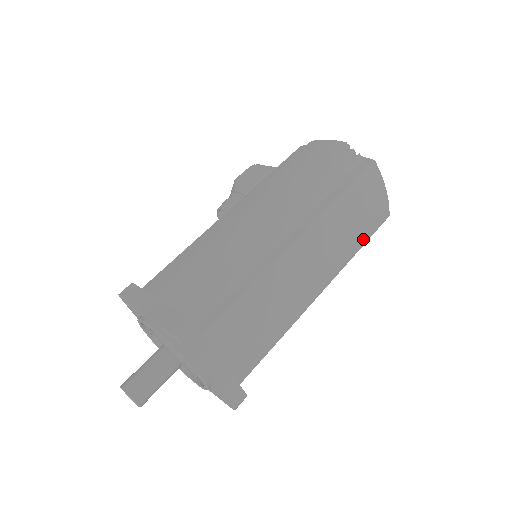
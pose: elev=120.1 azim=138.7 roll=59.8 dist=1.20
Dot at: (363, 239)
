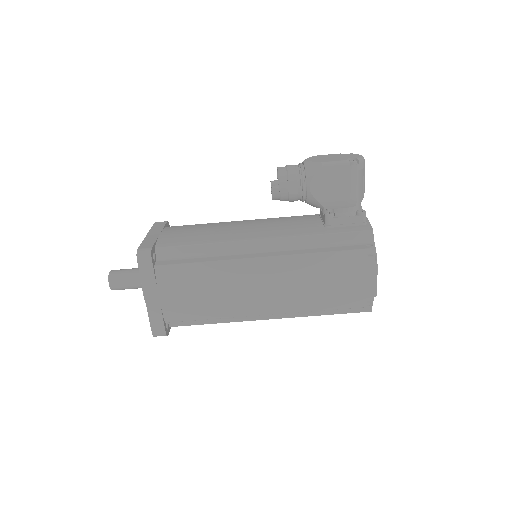
Dot at: occluded
